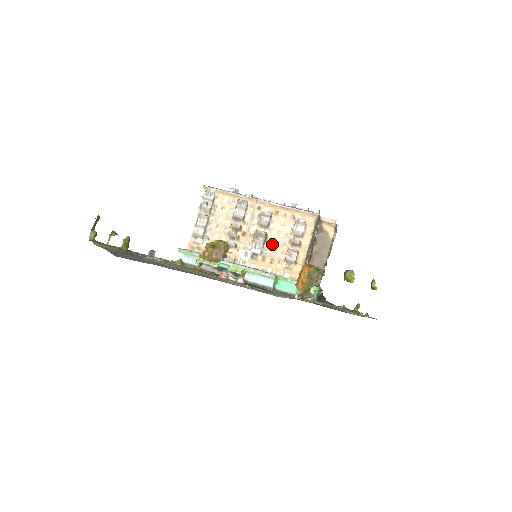
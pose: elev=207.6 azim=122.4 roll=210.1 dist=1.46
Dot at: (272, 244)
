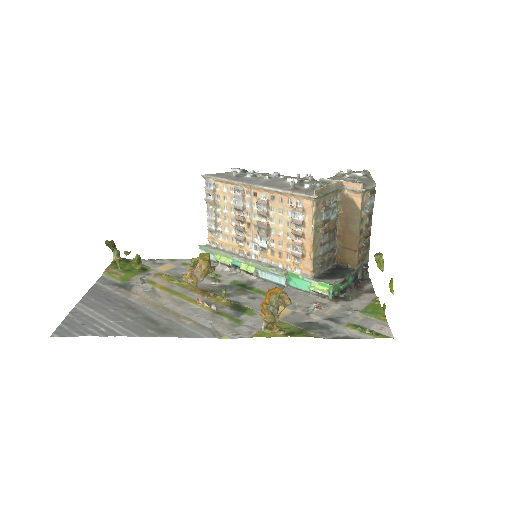
Dot at: (276, 236)
